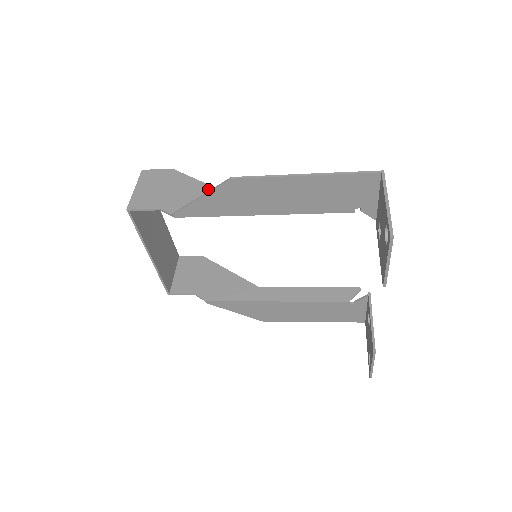
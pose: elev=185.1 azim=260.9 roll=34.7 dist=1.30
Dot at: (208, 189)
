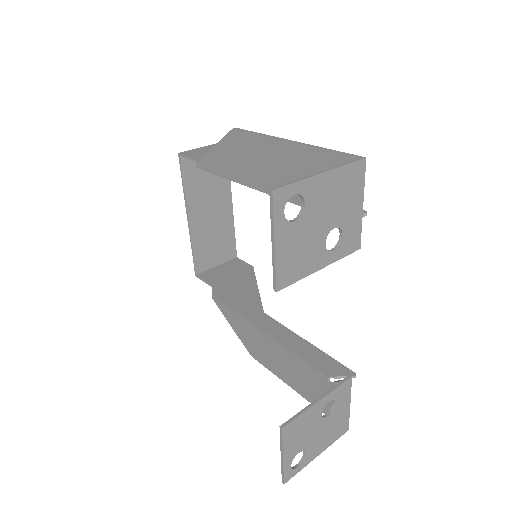
Dot at: occluded
